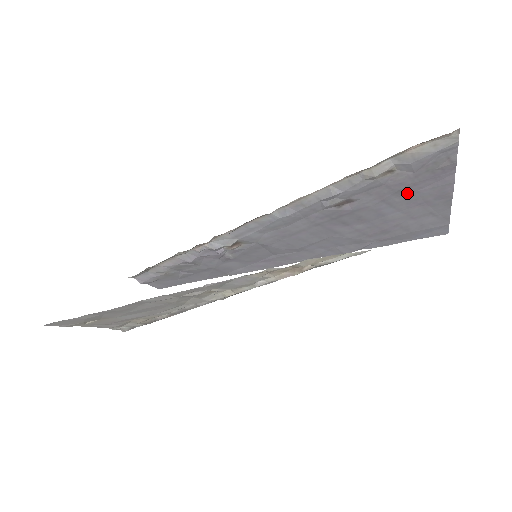
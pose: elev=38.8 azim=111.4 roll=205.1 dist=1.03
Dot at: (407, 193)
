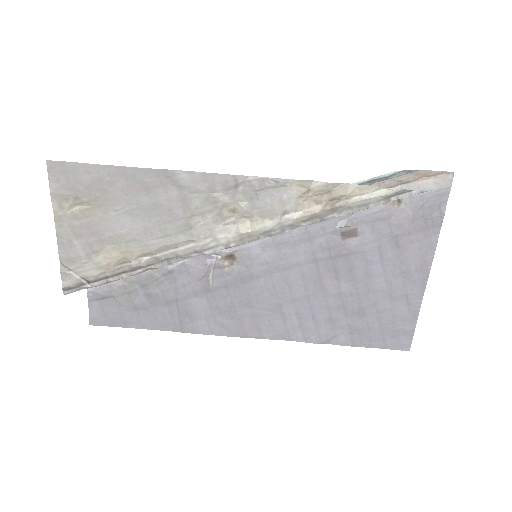
Dot at: (399, 246)
